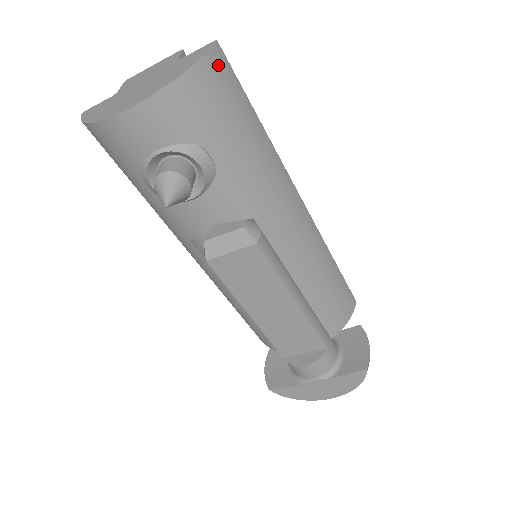
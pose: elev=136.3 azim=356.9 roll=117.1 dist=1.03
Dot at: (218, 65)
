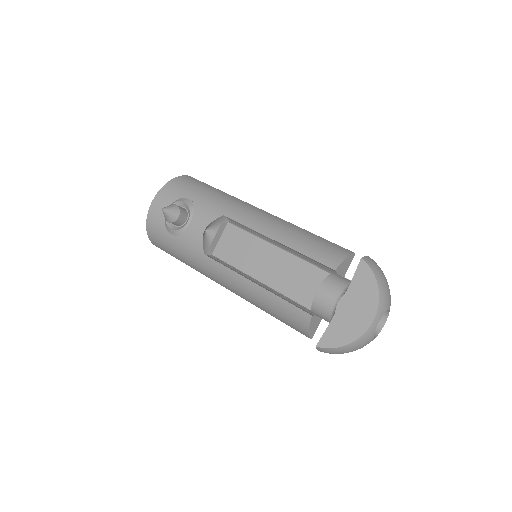
Dot at: (188, 178)
